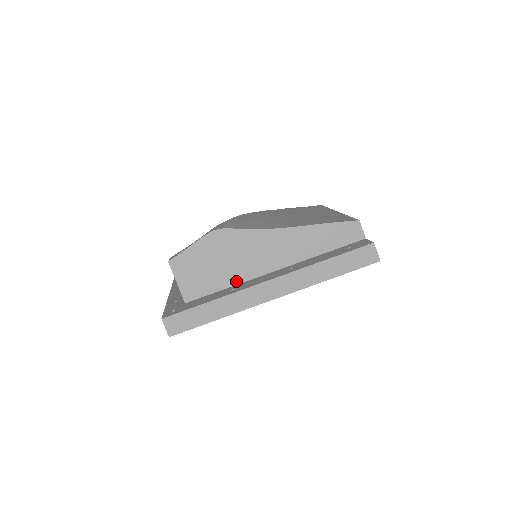
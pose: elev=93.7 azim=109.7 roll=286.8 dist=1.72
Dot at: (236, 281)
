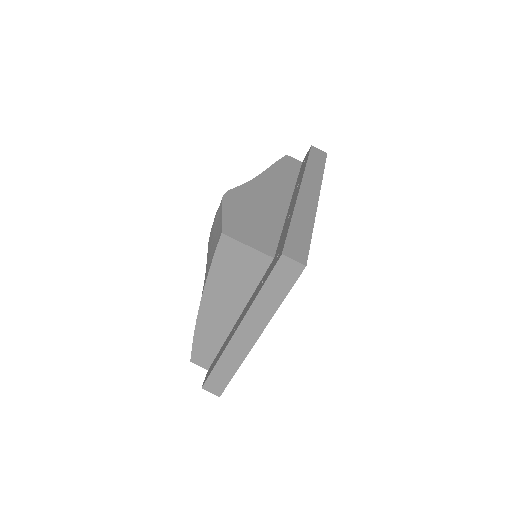
Dot at: (280, 221)
